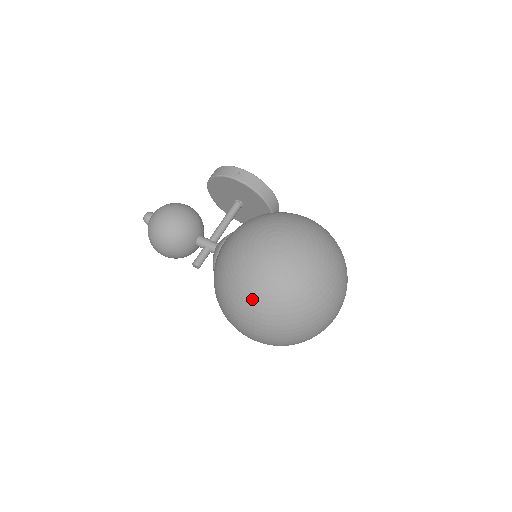
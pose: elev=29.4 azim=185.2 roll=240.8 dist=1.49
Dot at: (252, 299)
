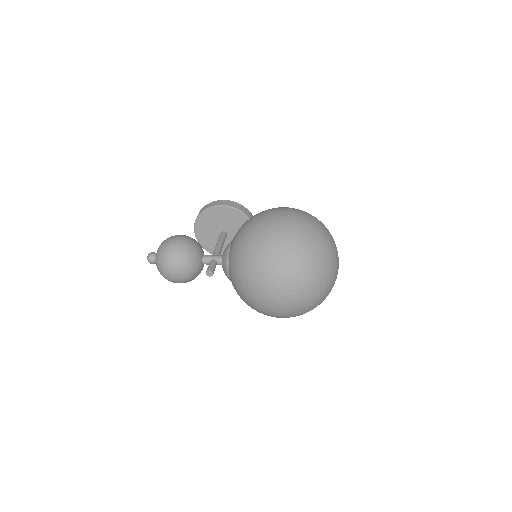
Dot at: (277, 254)
